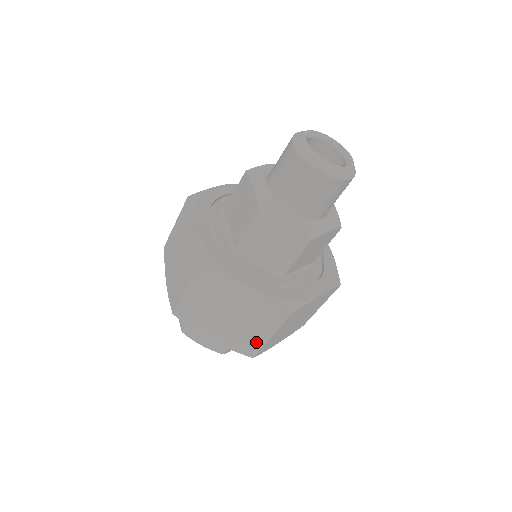
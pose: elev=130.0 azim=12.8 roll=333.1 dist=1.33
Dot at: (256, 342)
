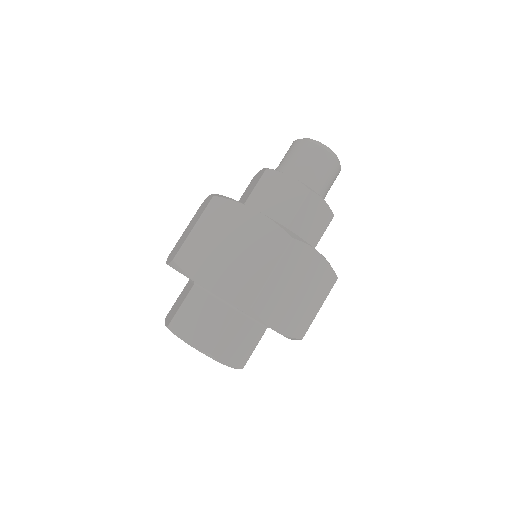
Dot at: (309, 318)
